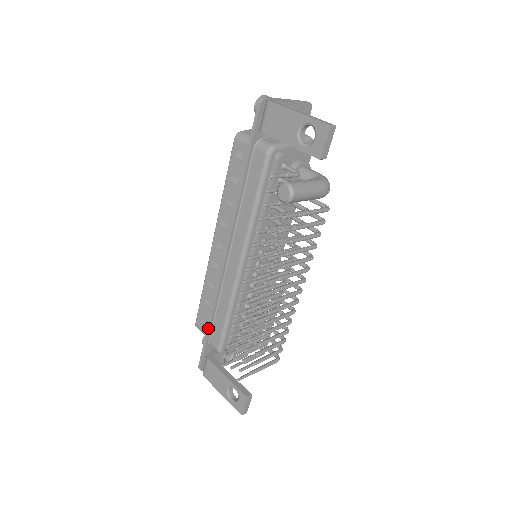
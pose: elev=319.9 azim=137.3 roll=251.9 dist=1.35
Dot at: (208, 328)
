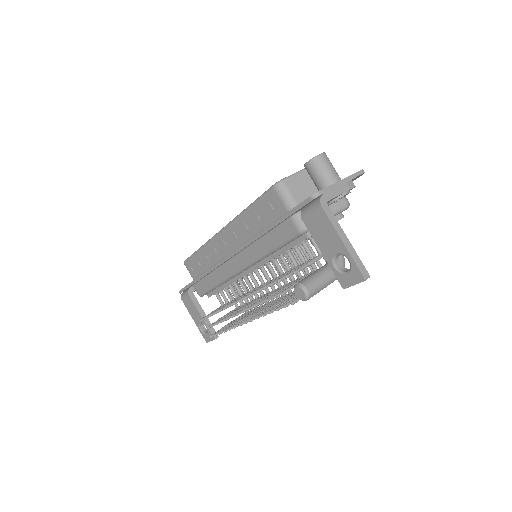
Dot at: (195, 281)
